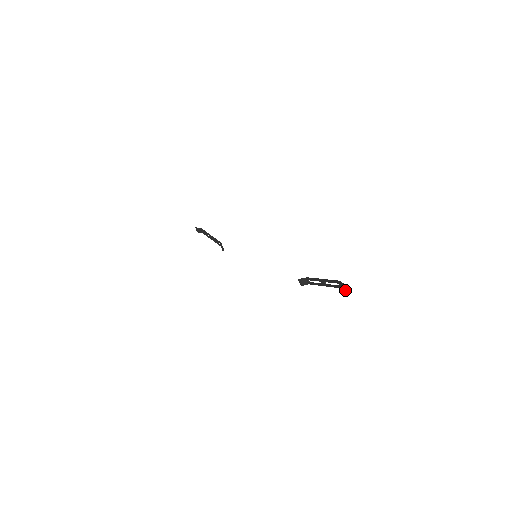
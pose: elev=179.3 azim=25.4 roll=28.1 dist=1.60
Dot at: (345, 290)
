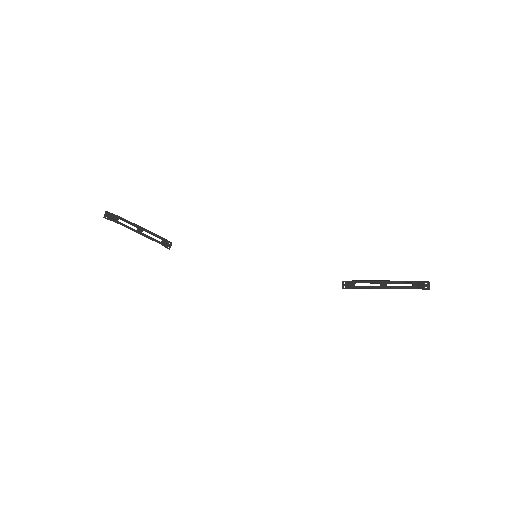
Dot at: (427, 288)
